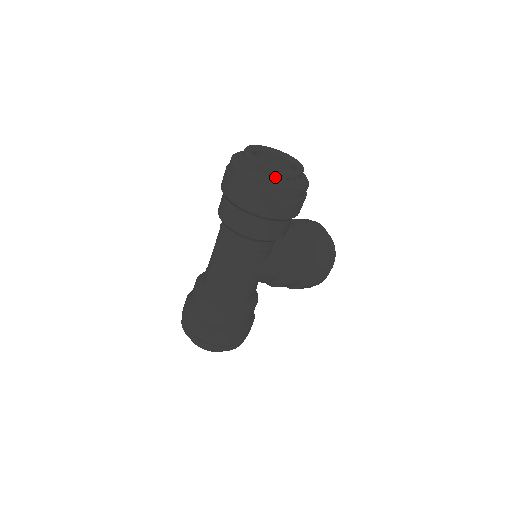
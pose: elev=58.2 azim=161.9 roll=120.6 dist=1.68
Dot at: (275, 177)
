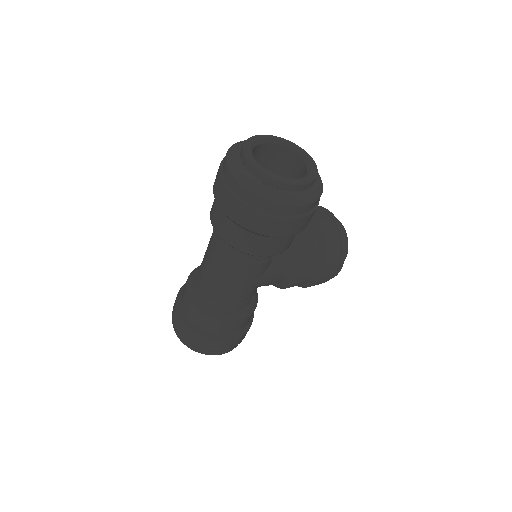
Dot at: occluded
